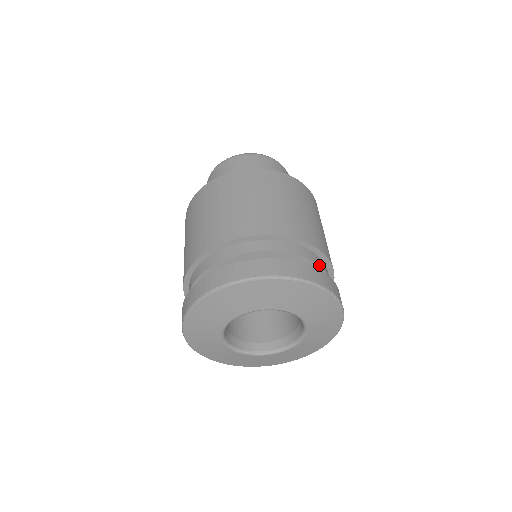
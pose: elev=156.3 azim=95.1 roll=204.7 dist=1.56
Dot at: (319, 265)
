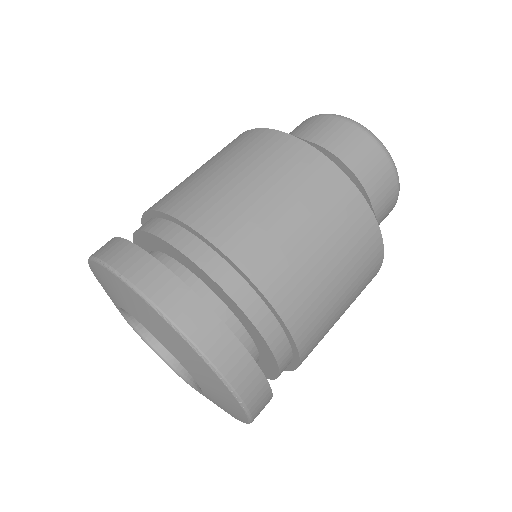
Dot at: (270, 345)
